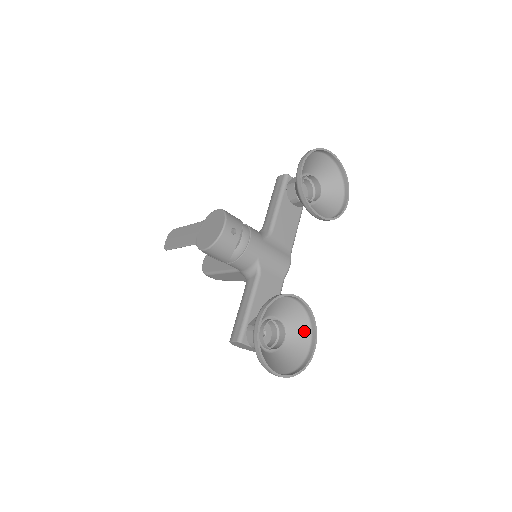
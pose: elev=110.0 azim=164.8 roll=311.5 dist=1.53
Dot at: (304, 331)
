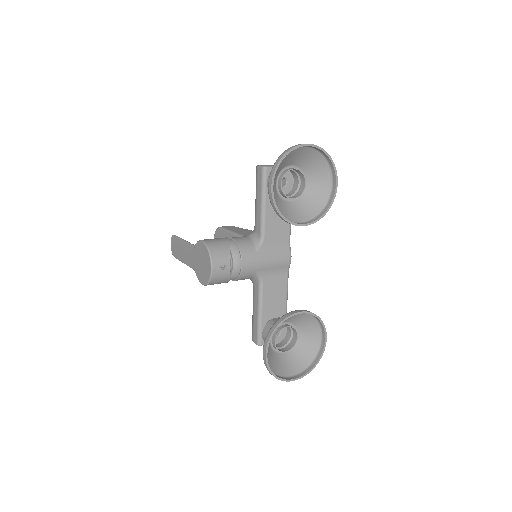
Dot at: (314, 327)
